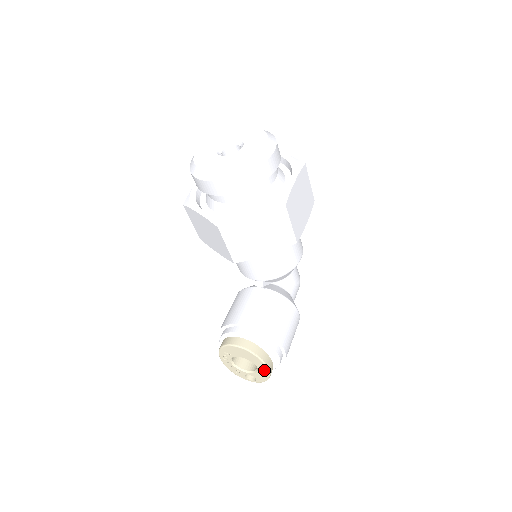
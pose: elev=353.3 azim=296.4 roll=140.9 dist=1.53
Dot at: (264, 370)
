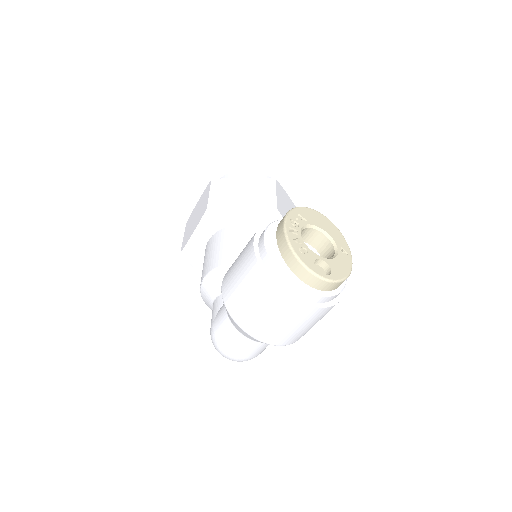
Dot at: (346, 256)
